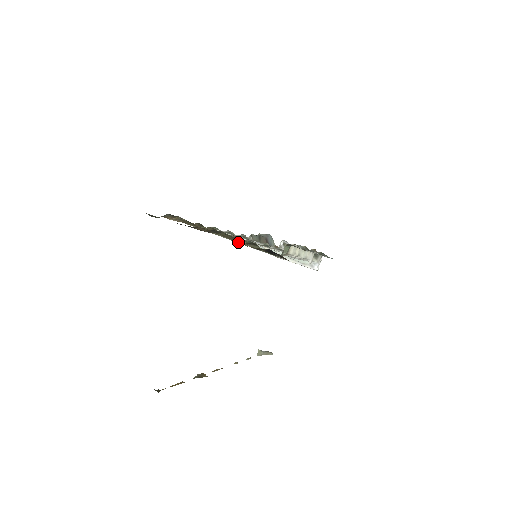
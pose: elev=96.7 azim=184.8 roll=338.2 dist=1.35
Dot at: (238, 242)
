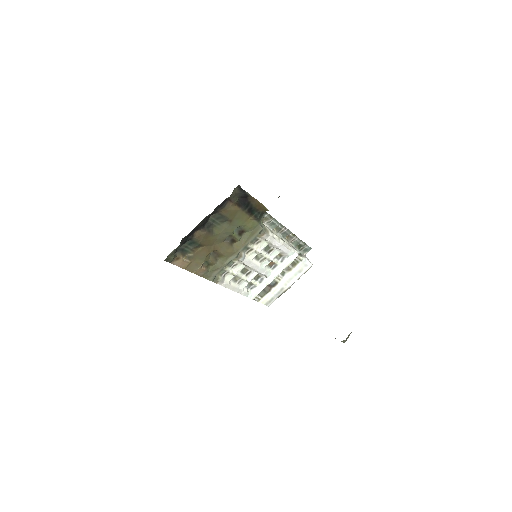
Dot at: (235, 251)
